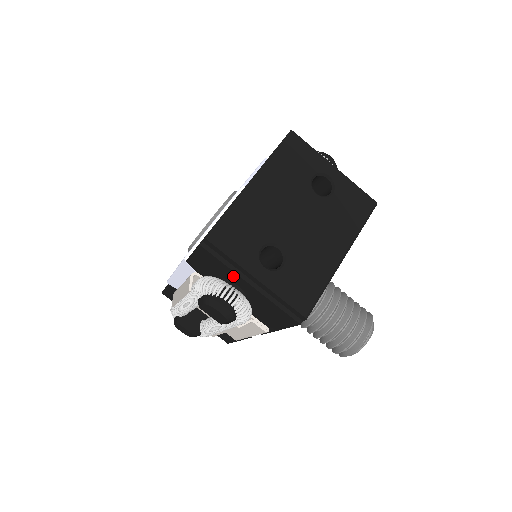
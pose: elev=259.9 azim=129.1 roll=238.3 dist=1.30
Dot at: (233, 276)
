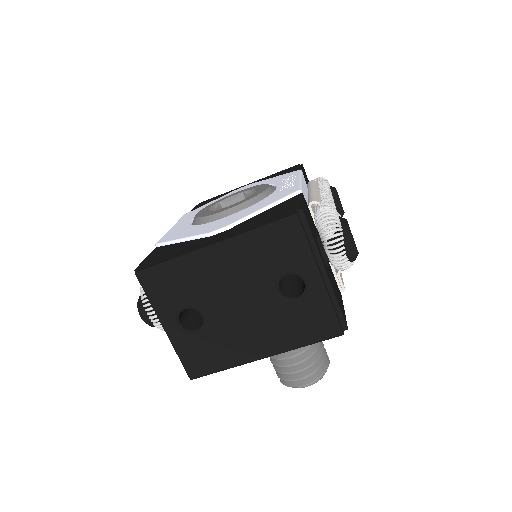
Dot at: occluded
